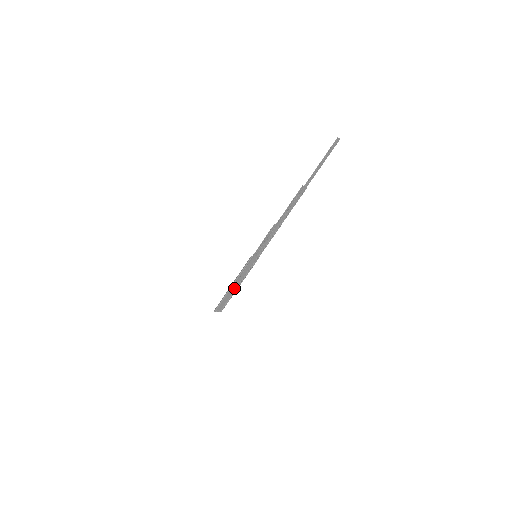
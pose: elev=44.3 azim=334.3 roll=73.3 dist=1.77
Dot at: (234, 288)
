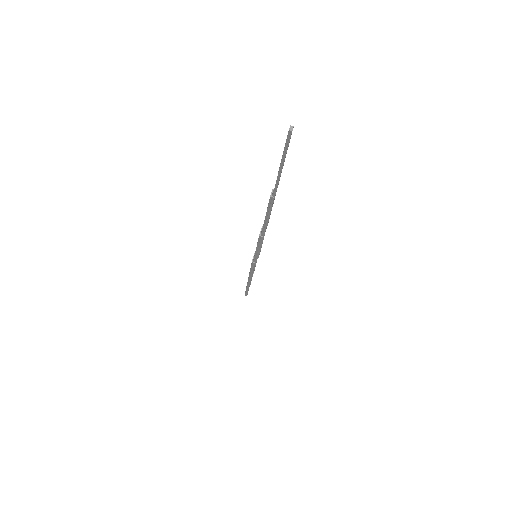
Dot at: occluded
